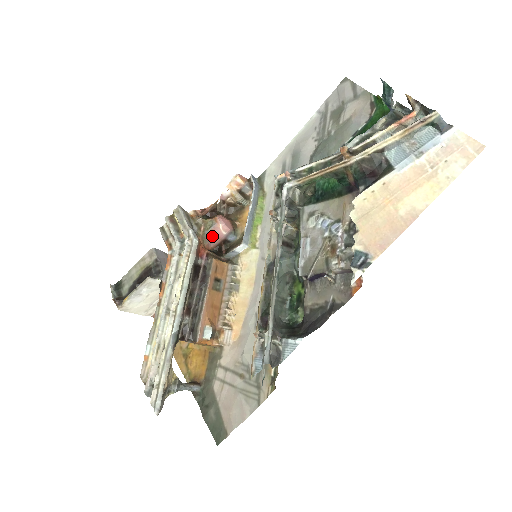
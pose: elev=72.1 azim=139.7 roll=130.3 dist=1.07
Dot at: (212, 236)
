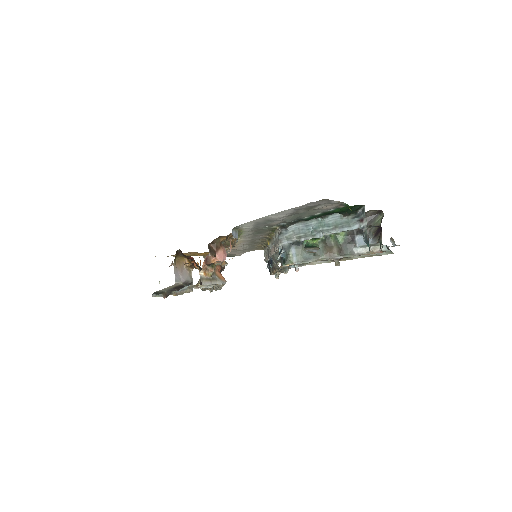
Dot at: occluded
